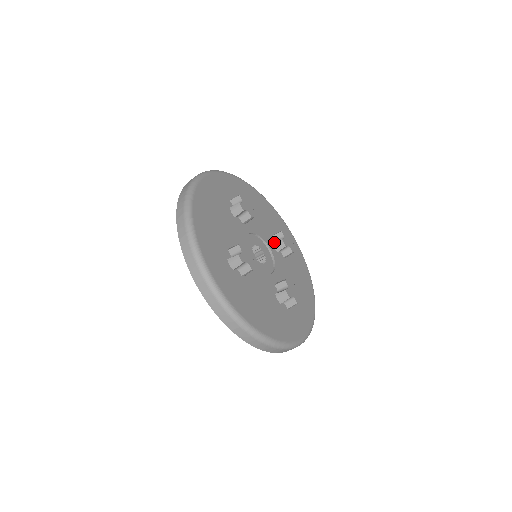
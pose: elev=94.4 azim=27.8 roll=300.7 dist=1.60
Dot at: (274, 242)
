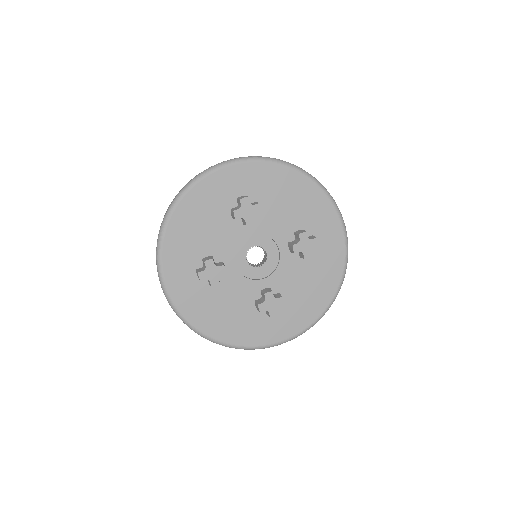
Dot at: (293, 240)
